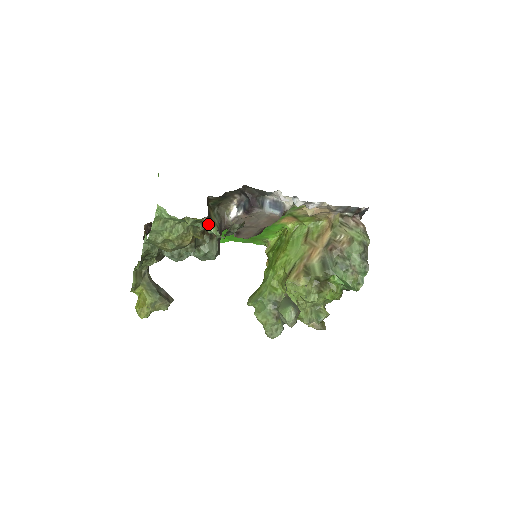
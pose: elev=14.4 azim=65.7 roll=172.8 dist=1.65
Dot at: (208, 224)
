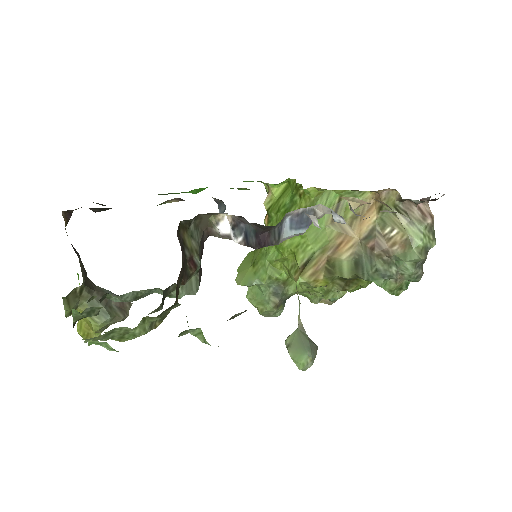
Dot at: (189, 331)
